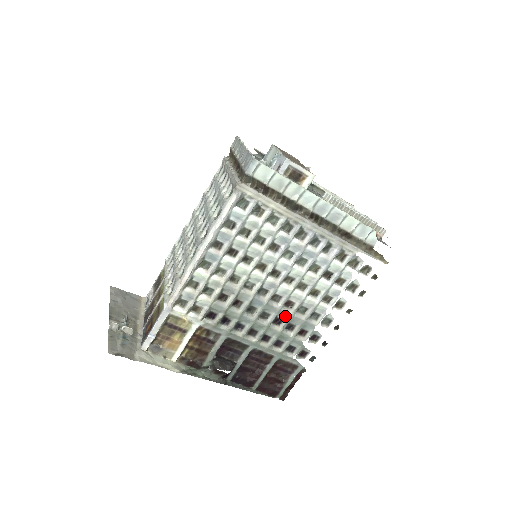
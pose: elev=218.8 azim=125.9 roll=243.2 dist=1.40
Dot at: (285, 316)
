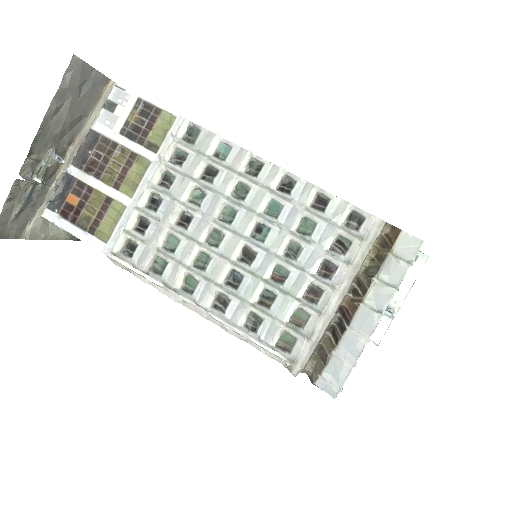
Dot at: occluded
